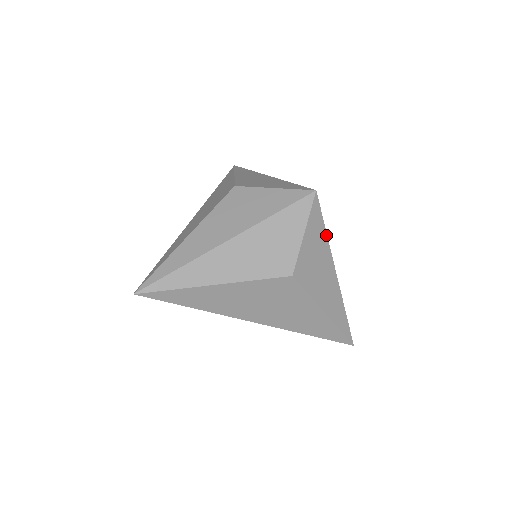
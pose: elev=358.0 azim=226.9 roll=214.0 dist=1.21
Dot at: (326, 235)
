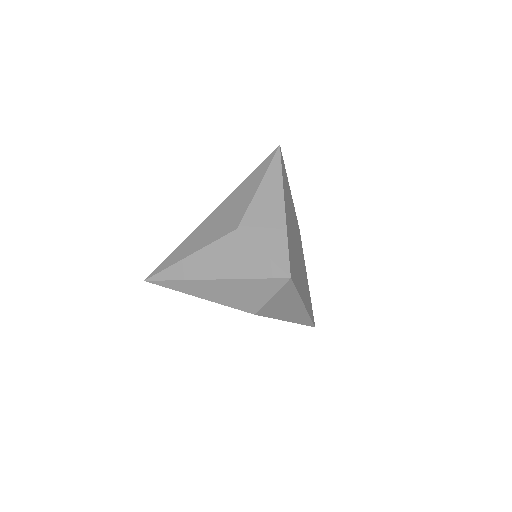
Dot at: (297, 293)
